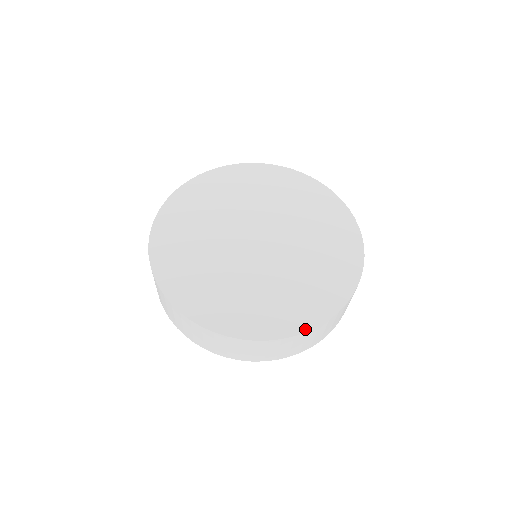
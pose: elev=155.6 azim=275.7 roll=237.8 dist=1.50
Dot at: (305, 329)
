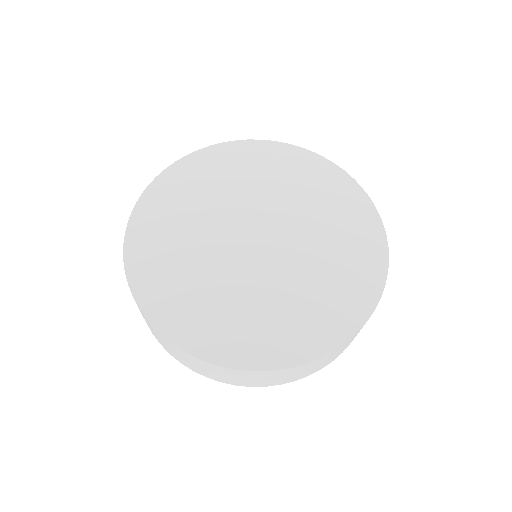
Dot at: (235, 365)
